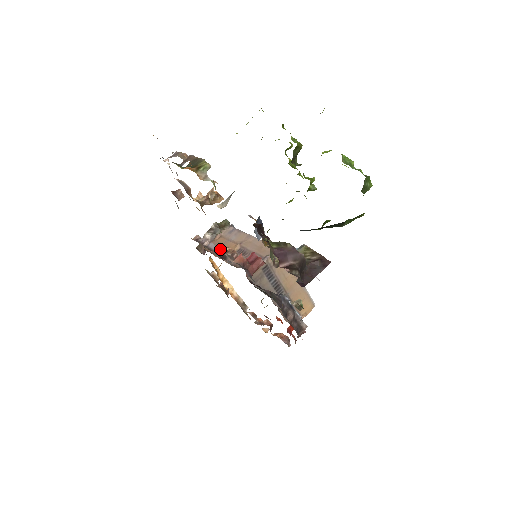
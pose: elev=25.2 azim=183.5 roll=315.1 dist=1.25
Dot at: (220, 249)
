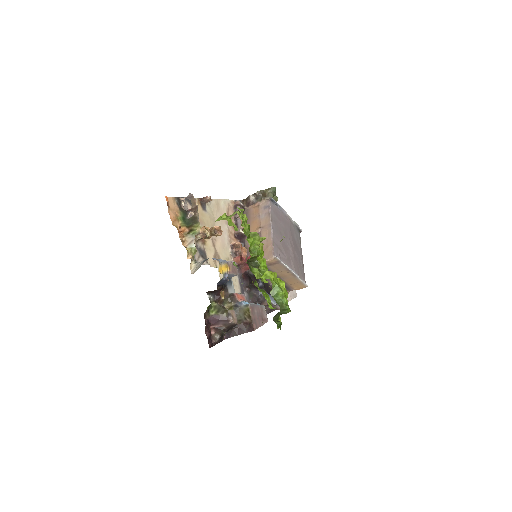
Dot at: (240, 232)
